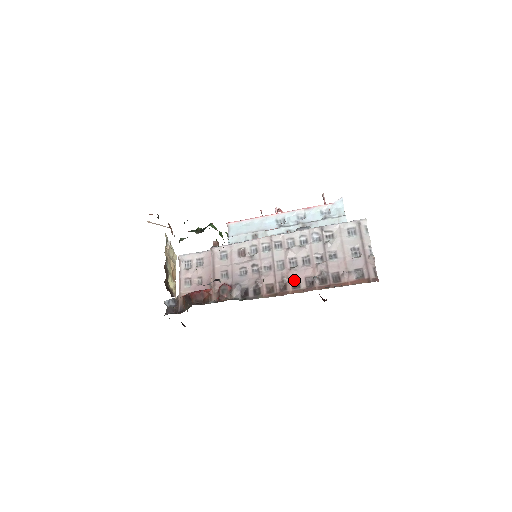
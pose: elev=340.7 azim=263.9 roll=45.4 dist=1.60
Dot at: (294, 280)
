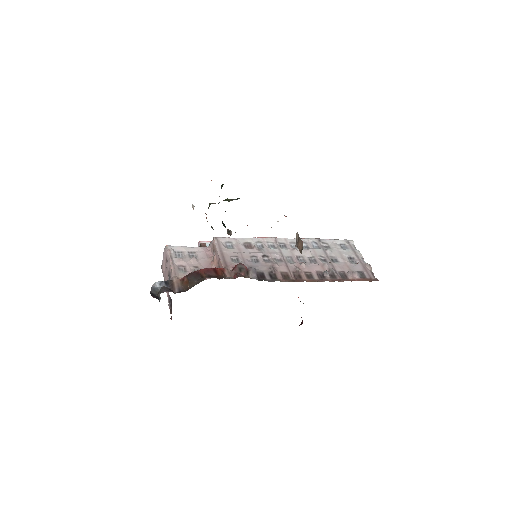
Dot at: (306, 272)
